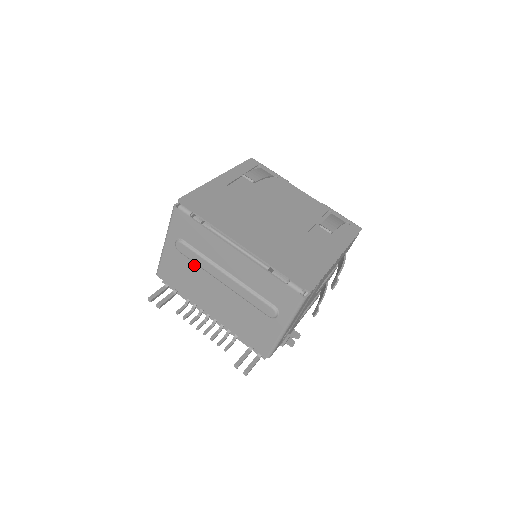
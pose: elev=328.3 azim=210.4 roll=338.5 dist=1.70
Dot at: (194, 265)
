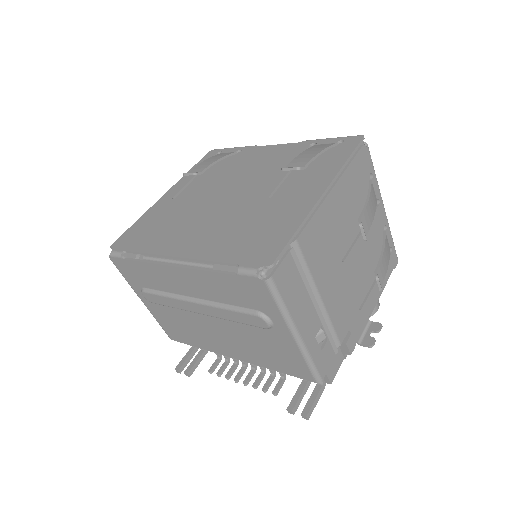
Dot at: (173, 309)
